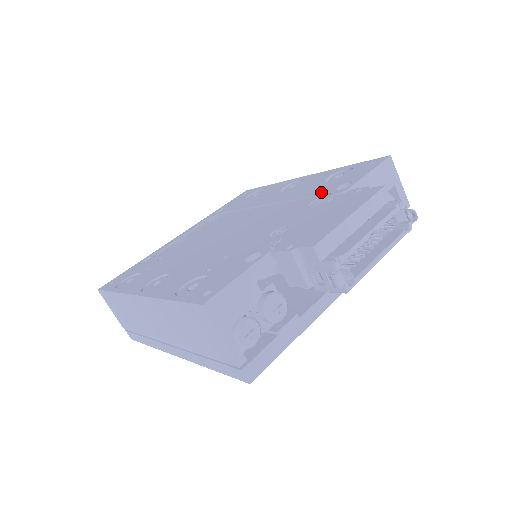
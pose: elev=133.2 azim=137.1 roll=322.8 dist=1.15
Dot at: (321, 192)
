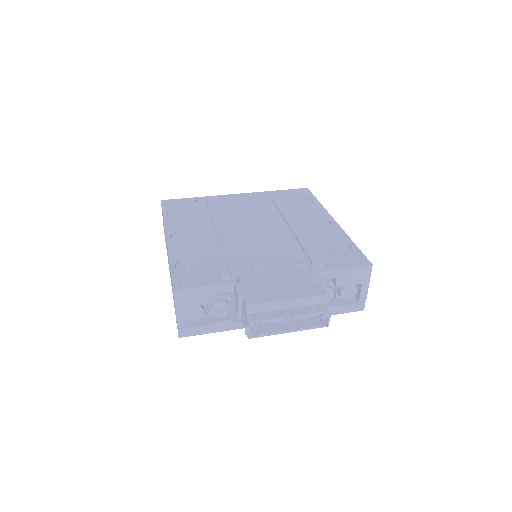
Dot at: (311, 255)
